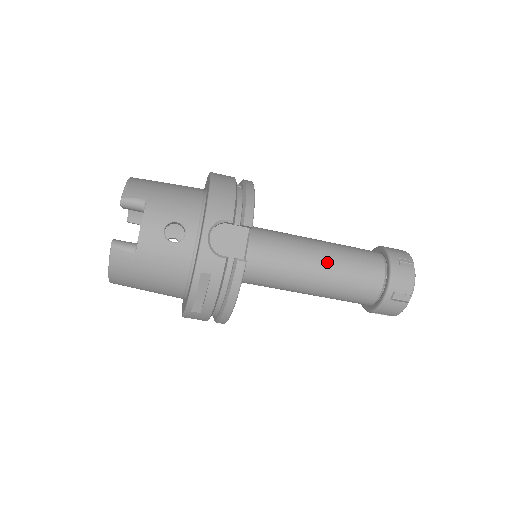
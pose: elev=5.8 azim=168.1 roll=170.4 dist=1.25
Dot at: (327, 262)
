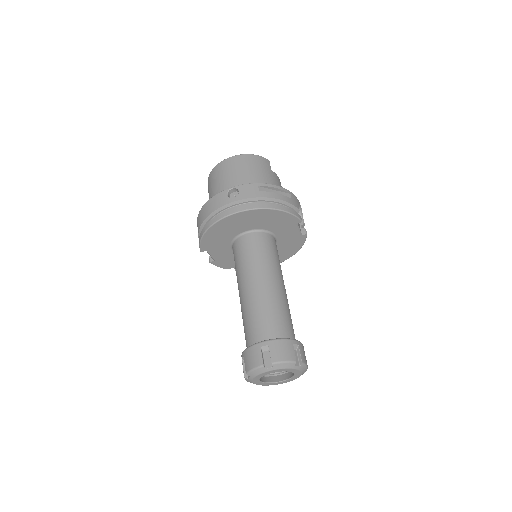
Dot at: occluded
